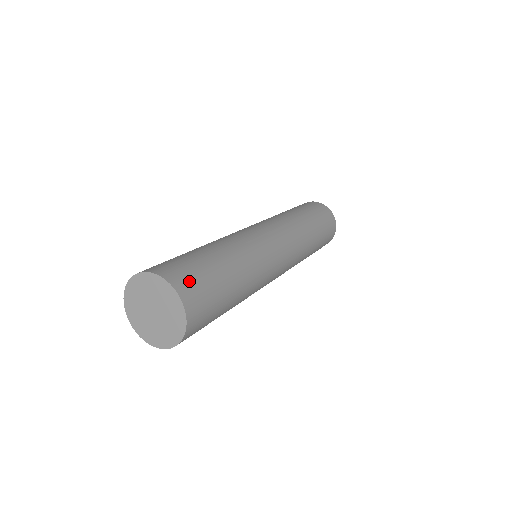
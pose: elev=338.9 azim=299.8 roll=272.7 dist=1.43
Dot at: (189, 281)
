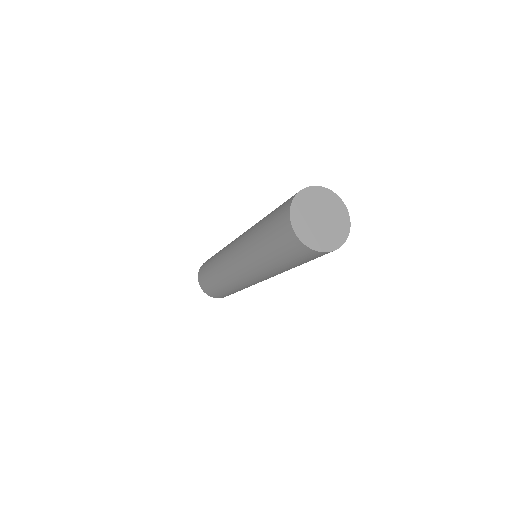
Dot at: occluded
